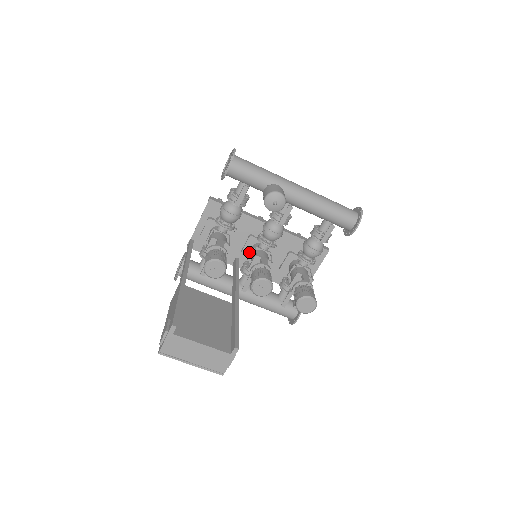
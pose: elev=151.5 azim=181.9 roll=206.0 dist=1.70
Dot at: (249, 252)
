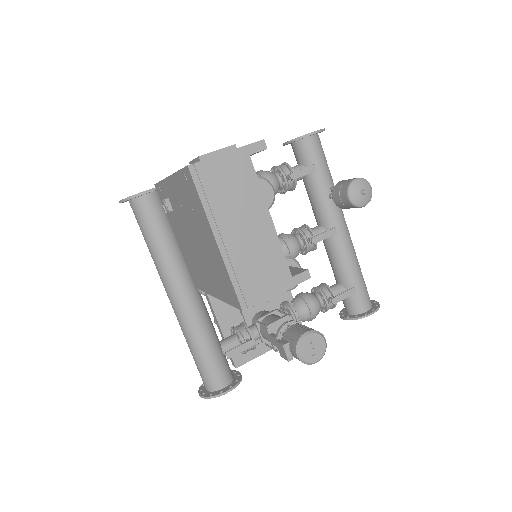
Dot at: occluded
